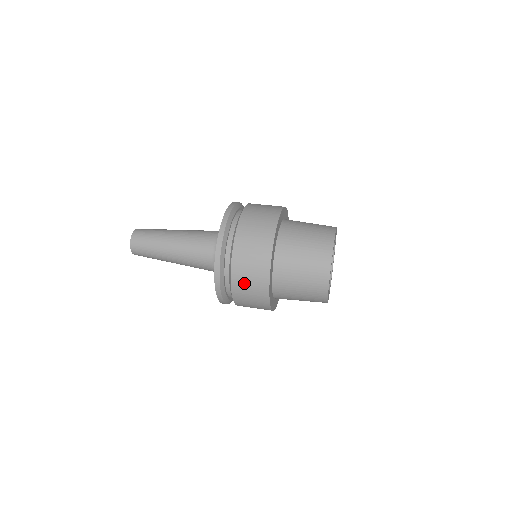
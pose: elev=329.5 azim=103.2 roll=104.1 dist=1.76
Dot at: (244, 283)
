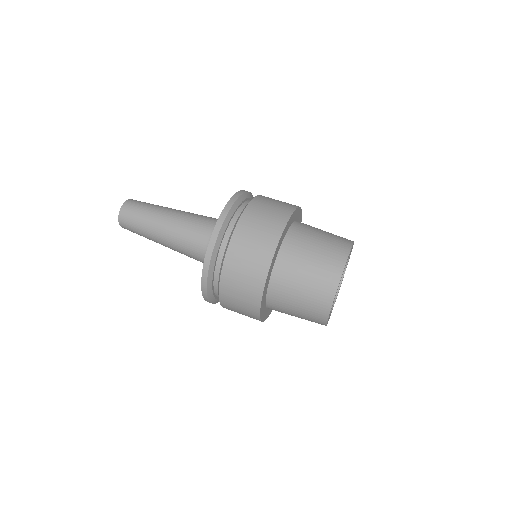
Dot at: (234, 286)
